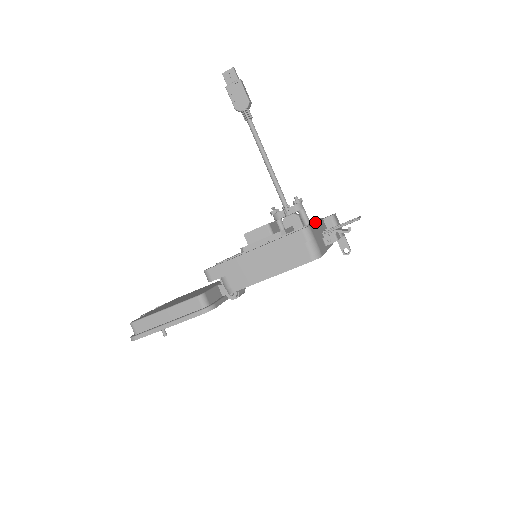
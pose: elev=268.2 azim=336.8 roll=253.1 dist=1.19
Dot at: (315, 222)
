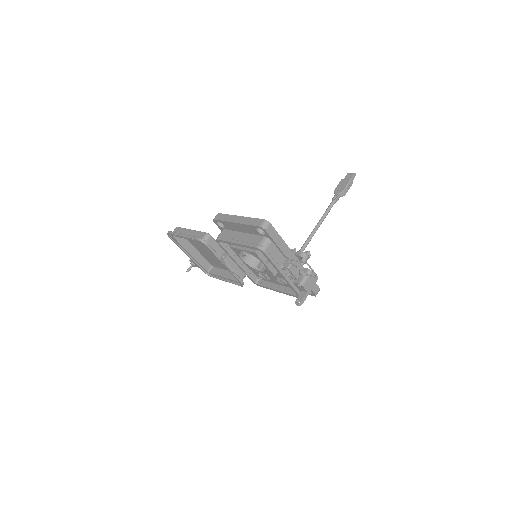
Dot at: occluded
